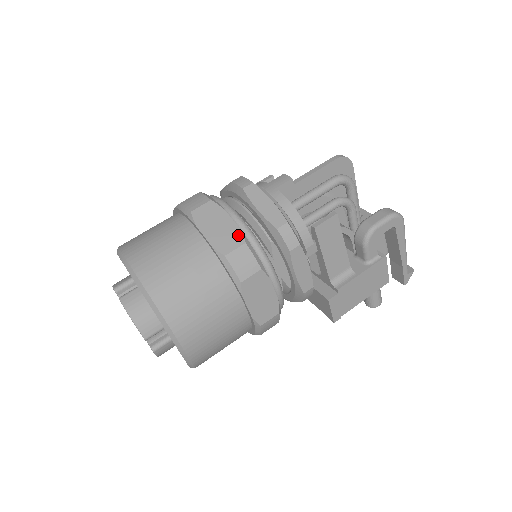
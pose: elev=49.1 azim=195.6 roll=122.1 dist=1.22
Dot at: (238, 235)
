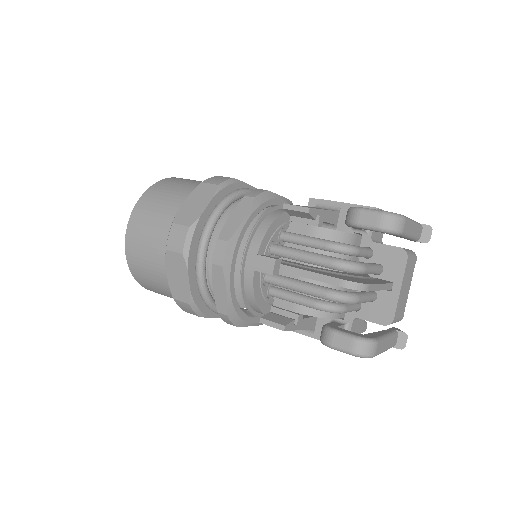
Dot at: (187, 295)
